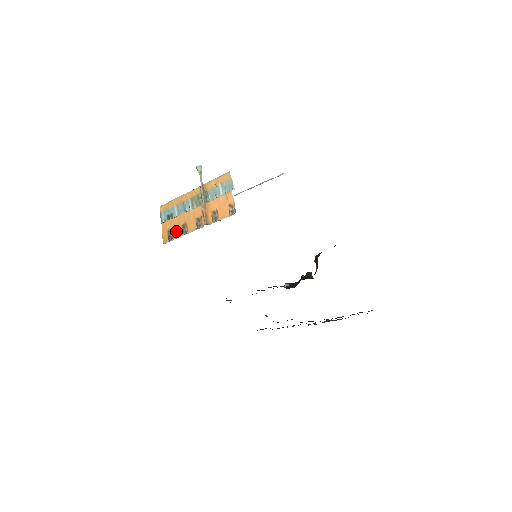
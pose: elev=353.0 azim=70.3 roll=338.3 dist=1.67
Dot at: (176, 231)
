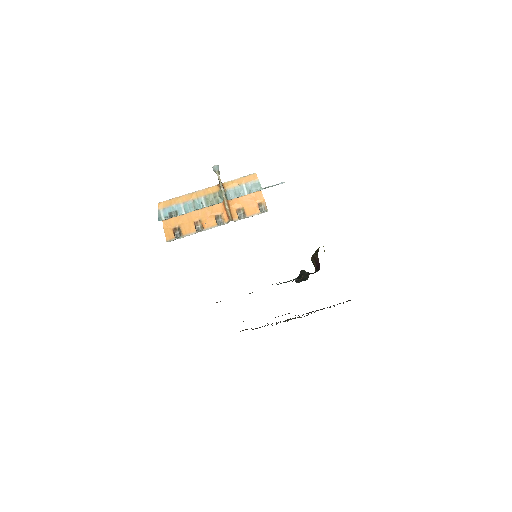
Dot at: (187, 228)
